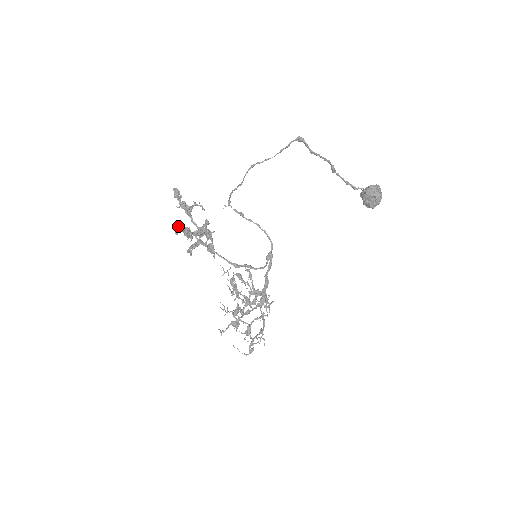
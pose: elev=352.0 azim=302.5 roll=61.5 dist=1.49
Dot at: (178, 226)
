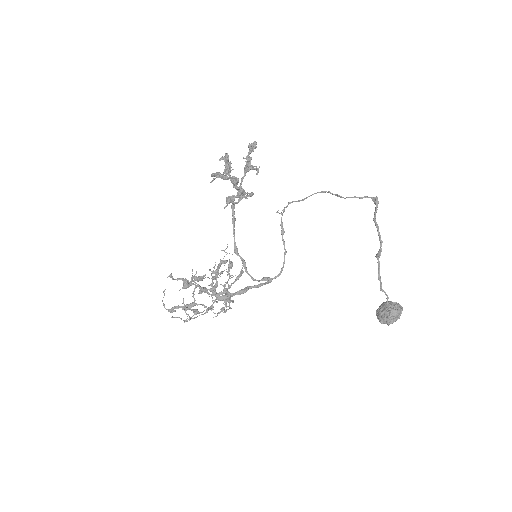
Dot at: (226, 153)
